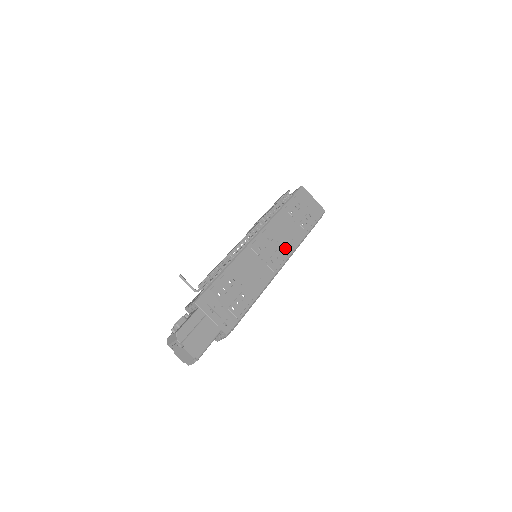
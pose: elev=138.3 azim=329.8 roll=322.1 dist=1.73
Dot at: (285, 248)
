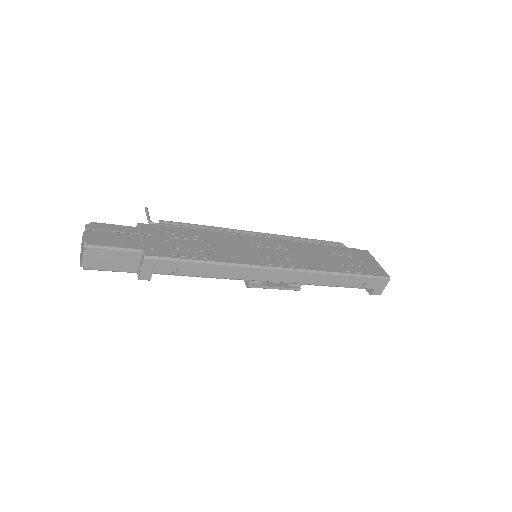
Dot at: (298, 262)
